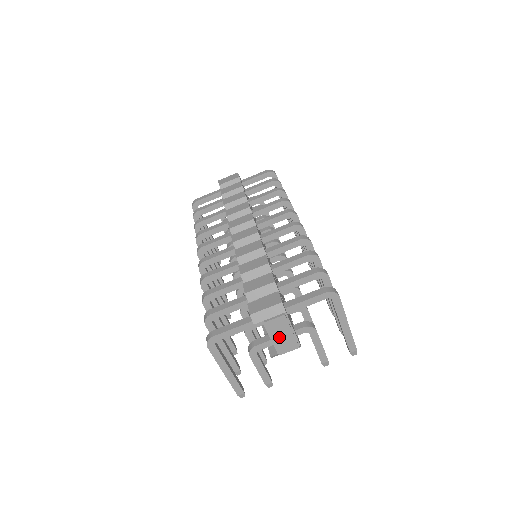
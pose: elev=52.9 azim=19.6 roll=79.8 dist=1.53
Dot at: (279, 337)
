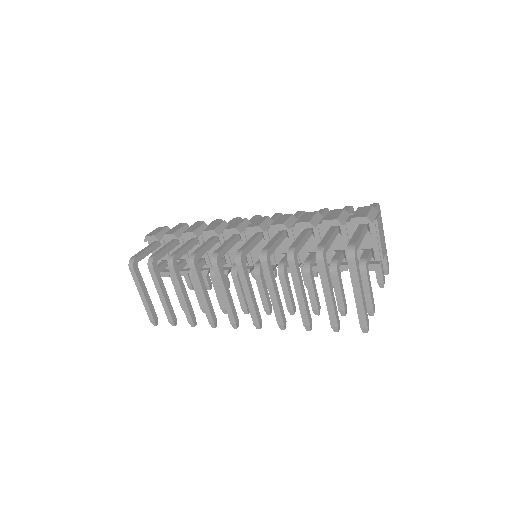
Dot at: (381, 238)
